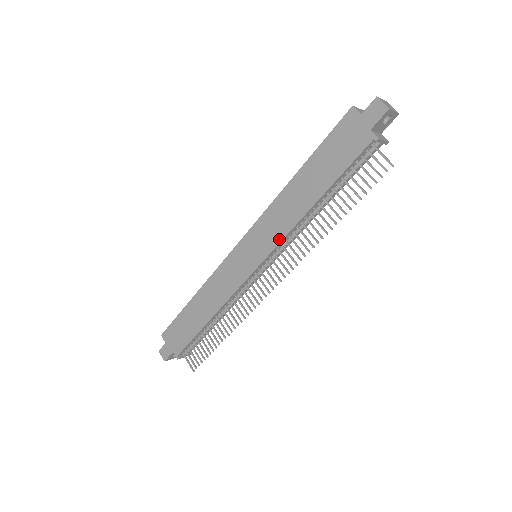
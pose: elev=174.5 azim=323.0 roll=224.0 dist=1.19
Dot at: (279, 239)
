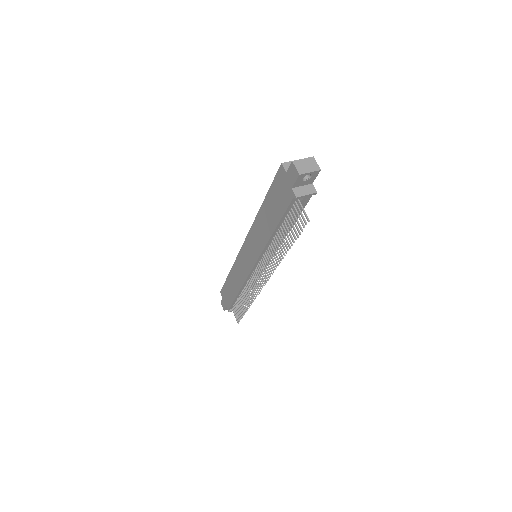
Dot at: (259, 252)
